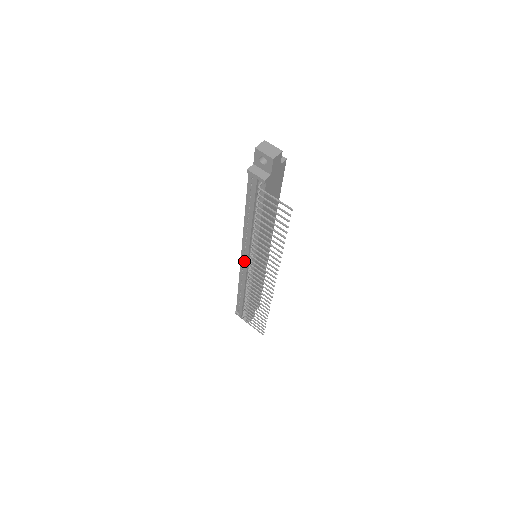
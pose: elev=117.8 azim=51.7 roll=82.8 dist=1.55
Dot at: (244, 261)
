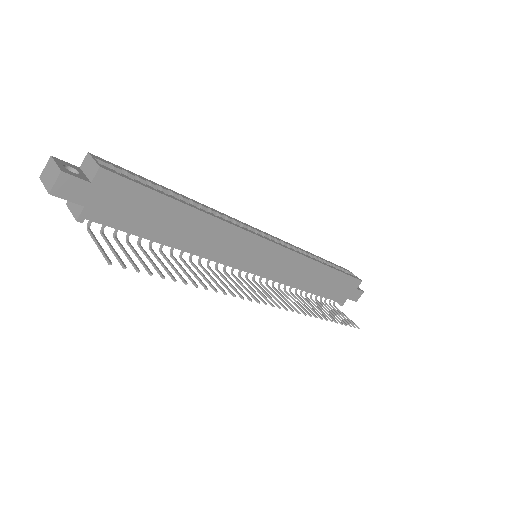
Dot at: occluded
